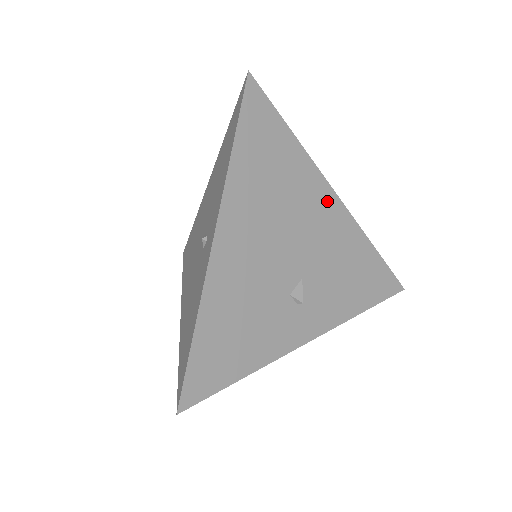
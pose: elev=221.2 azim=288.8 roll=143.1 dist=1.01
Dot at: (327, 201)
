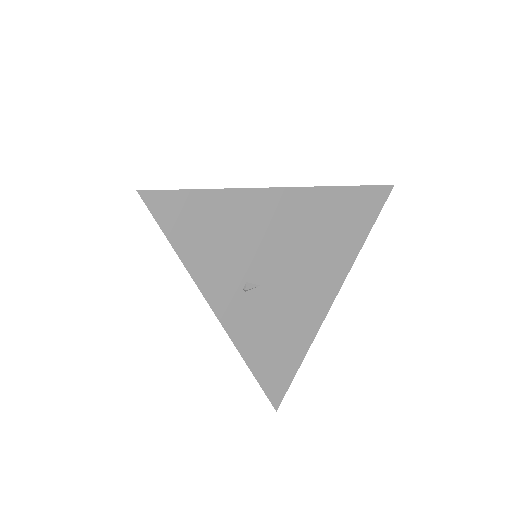
Dot at: occluded
